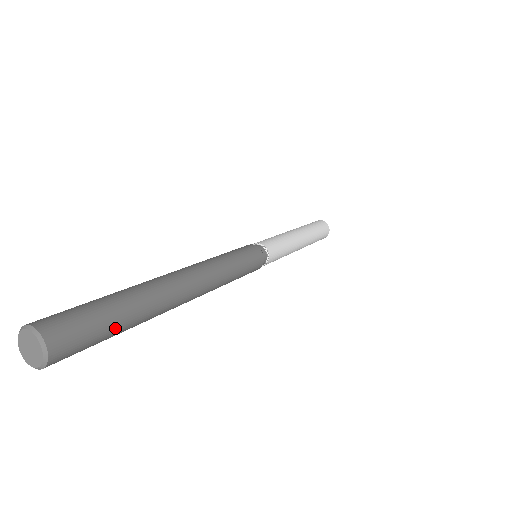
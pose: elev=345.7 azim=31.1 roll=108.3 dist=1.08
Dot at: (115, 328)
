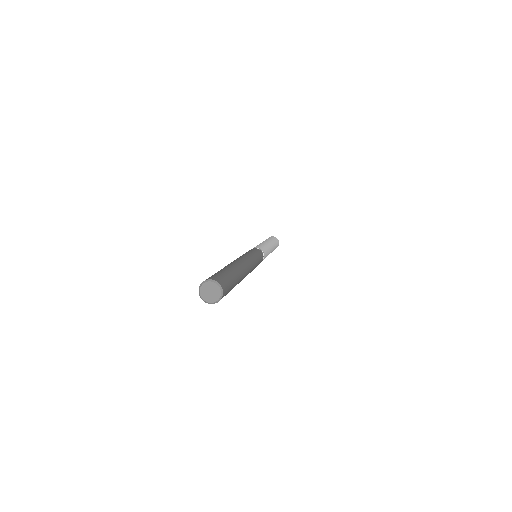
Dot at: occluded
